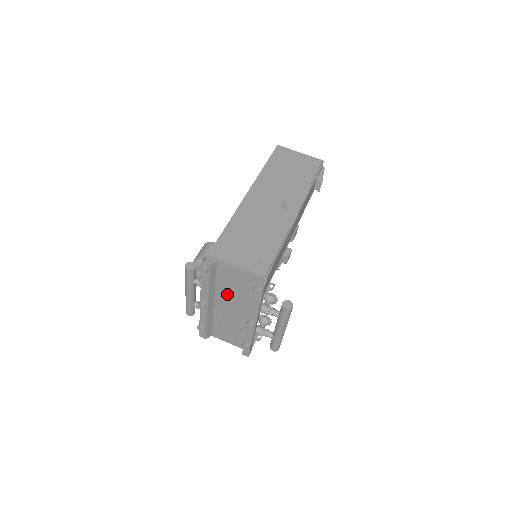
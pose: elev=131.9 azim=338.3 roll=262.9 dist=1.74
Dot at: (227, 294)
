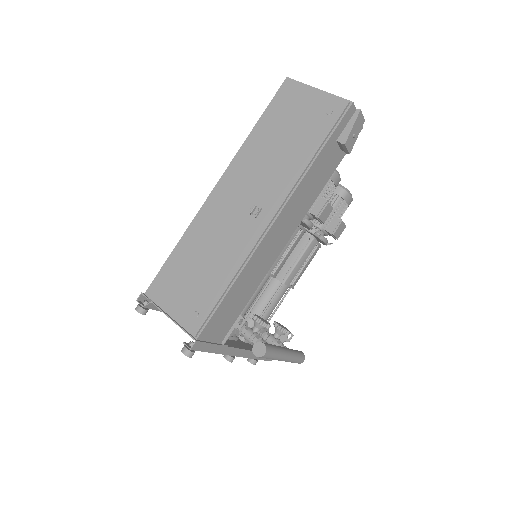
Dot at: occluded
